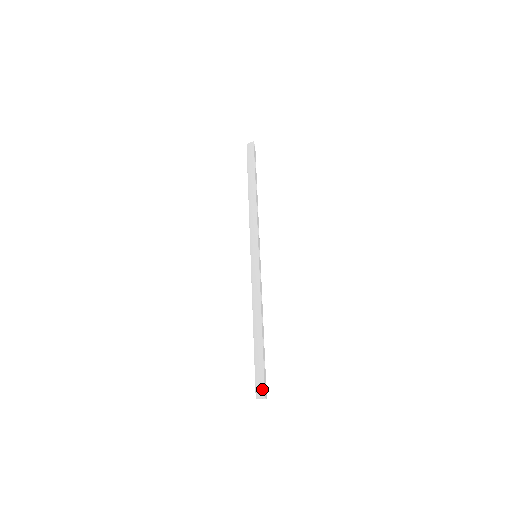
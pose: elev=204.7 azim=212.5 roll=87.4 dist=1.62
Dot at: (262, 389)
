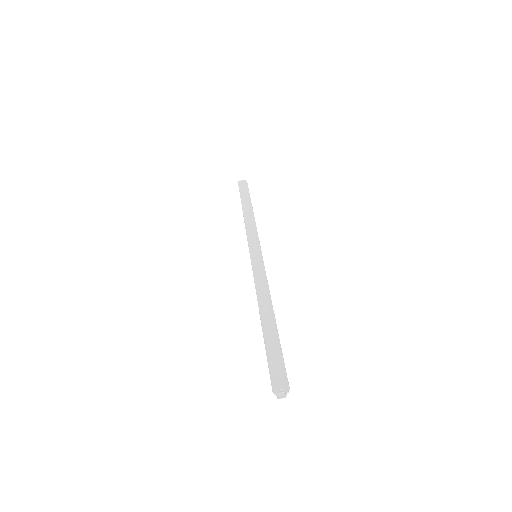
Dot at: (284, 378)
